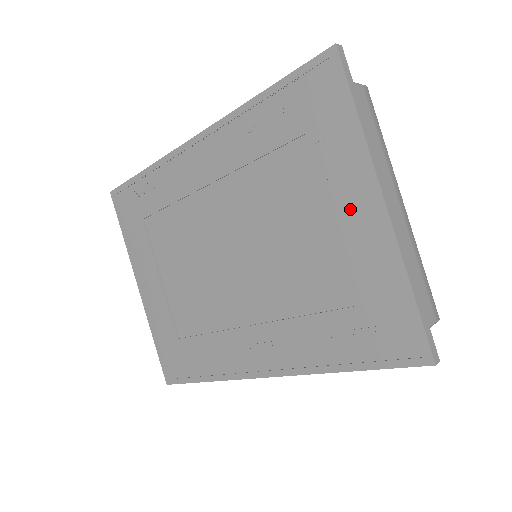
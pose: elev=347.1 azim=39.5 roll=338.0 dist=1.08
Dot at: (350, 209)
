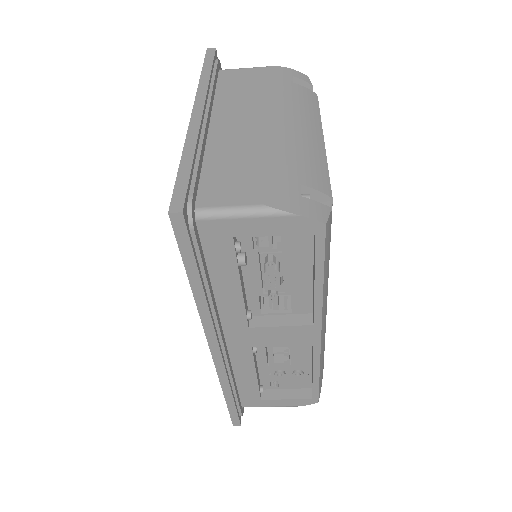
Dot at: occluded
